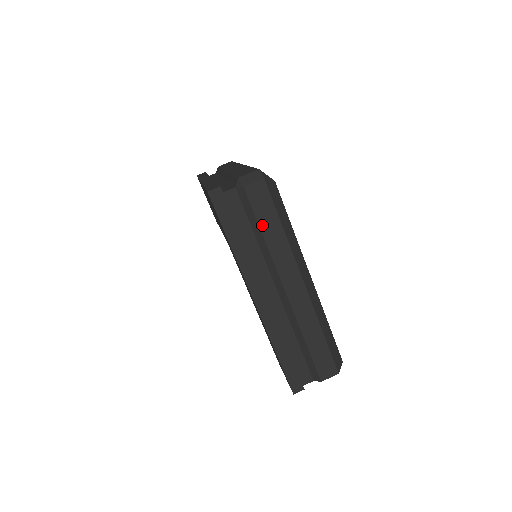
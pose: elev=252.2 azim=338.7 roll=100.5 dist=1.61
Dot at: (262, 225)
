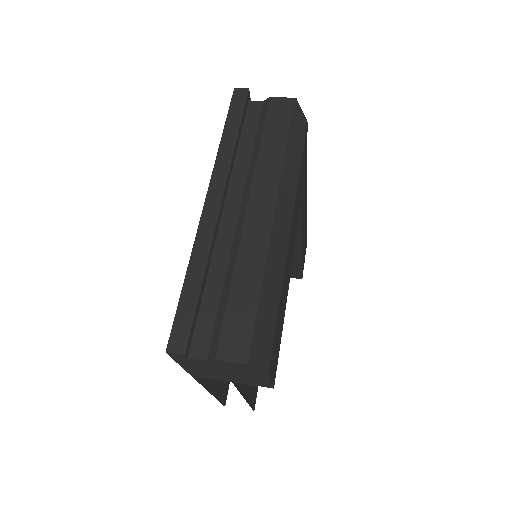
Dot at: (266, 134)
